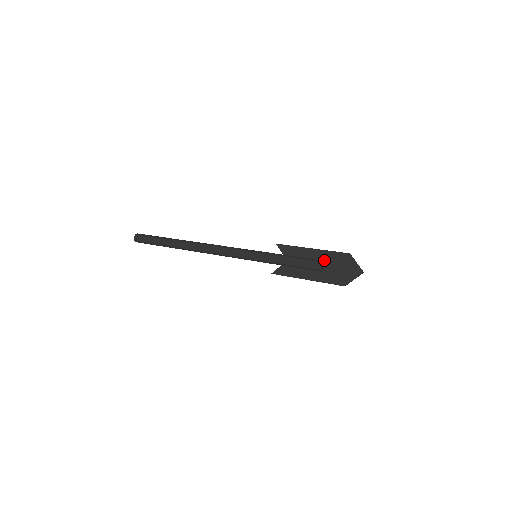
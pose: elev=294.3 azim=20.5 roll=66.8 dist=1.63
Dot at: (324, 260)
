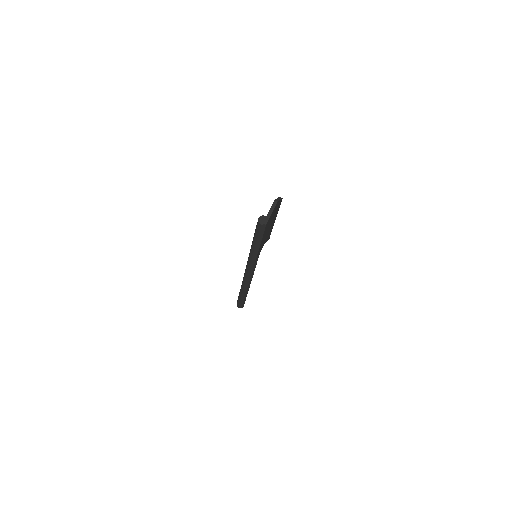
Dot at: occluded
